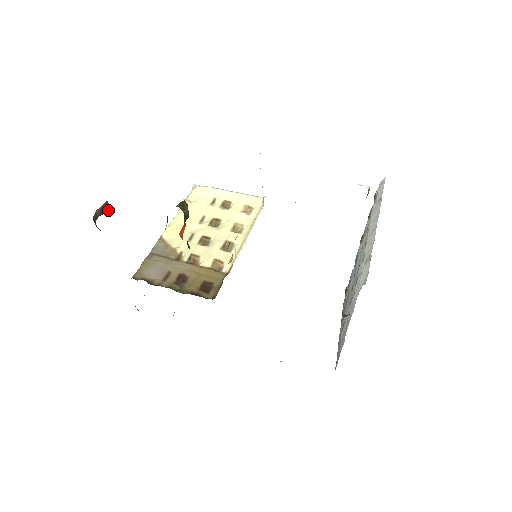
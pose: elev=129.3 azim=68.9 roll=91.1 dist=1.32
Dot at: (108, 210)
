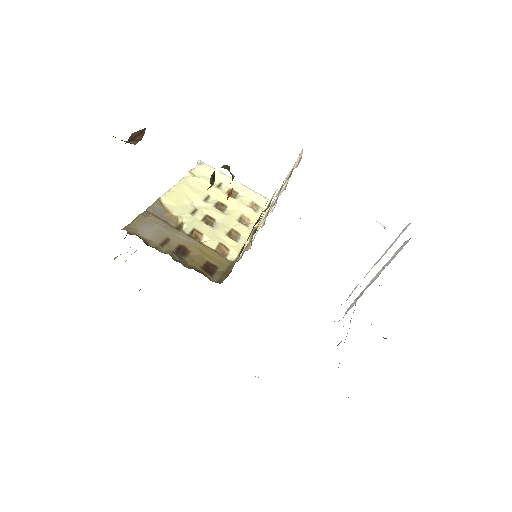
Dot at: (139, 140)
